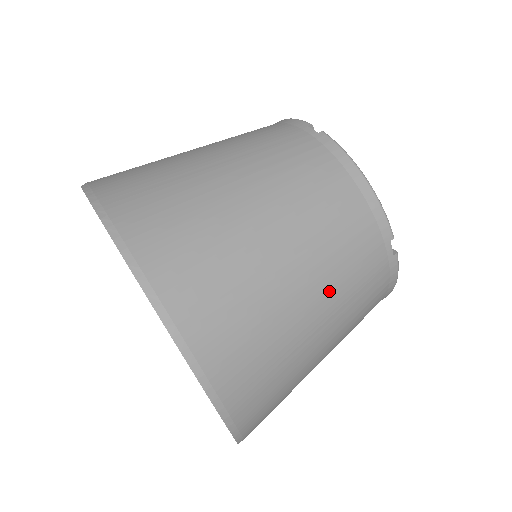
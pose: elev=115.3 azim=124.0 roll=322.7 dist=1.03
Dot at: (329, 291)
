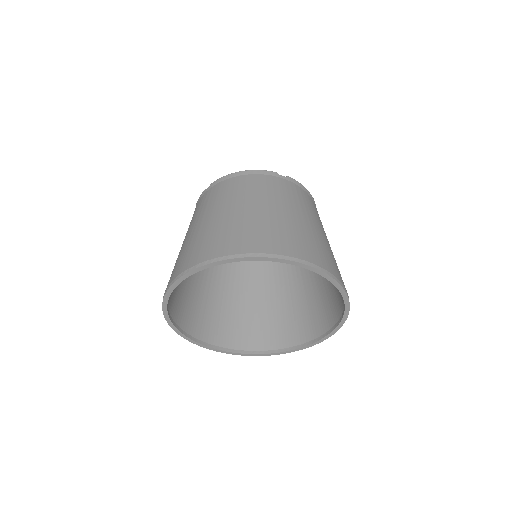
Dot at: occluded
